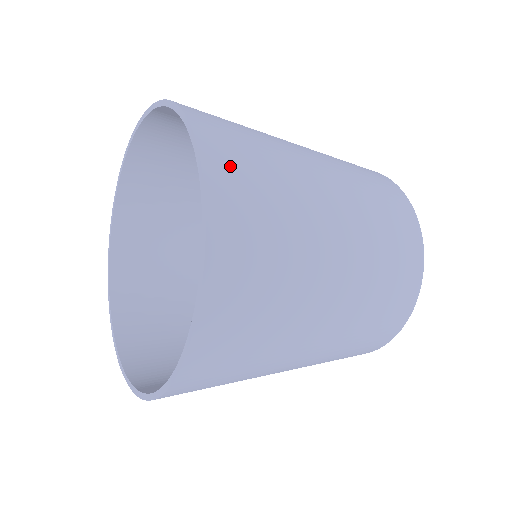
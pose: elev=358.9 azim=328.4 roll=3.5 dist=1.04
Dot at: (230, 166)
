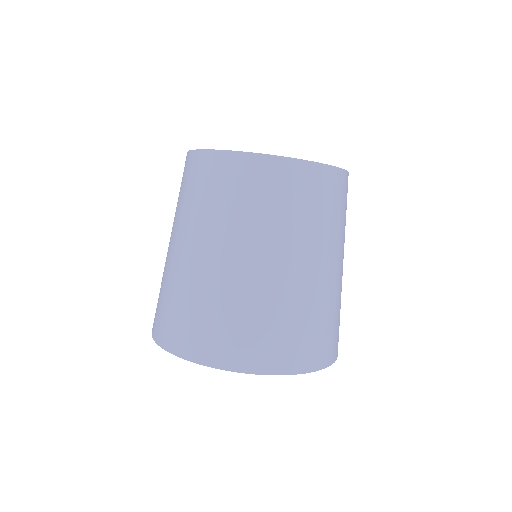
Dot at: (327, 349)
